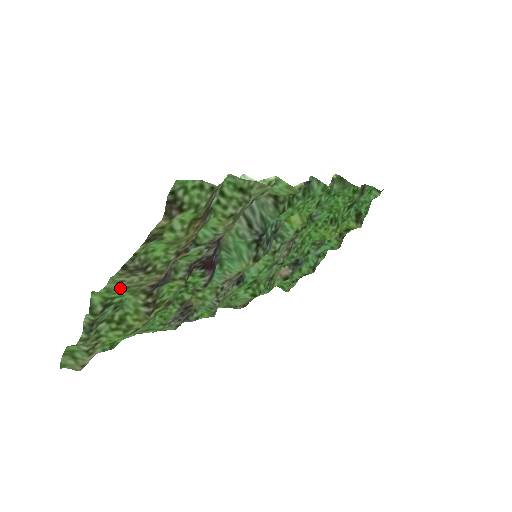
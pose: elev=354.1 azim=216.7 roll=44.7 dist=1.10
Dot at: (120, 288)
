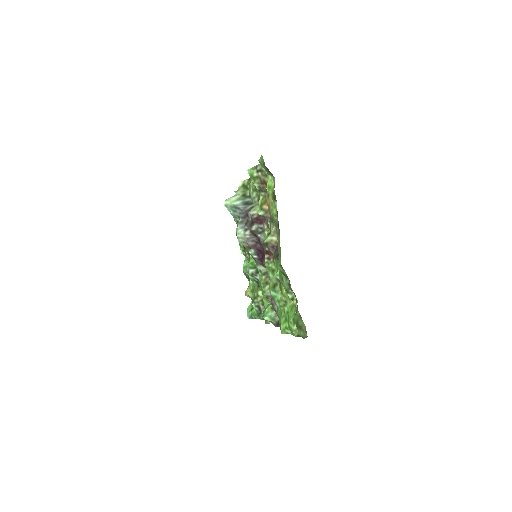
Dot at: (280, 251)
